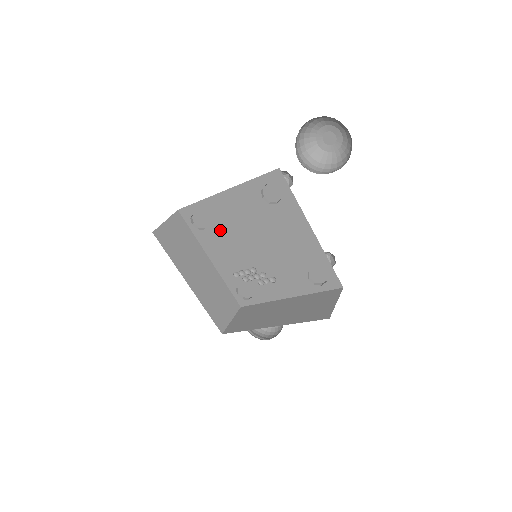
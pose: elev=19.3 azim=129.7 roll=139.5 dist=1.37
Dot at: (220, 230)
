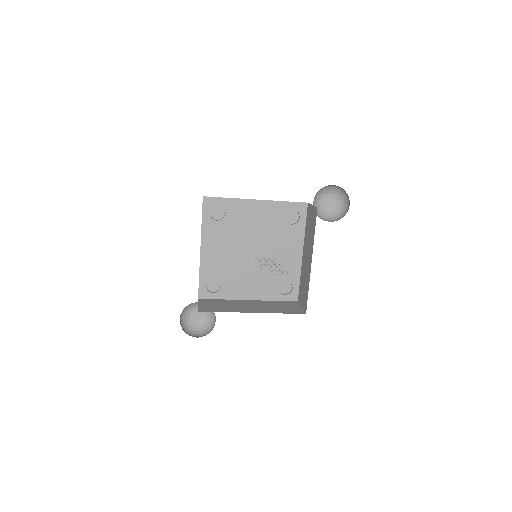
Dot at: (230, 227)
